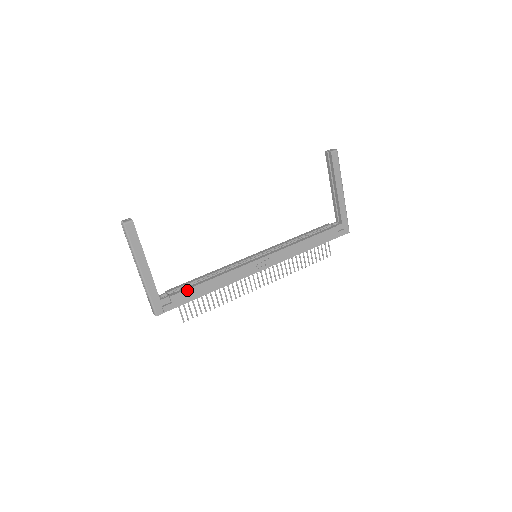
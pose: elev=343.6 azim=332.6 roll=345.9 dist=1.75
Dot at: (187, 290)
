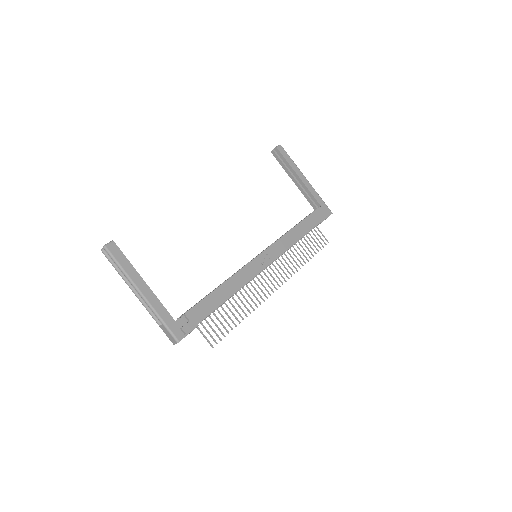
Dot at: (200, 302)
